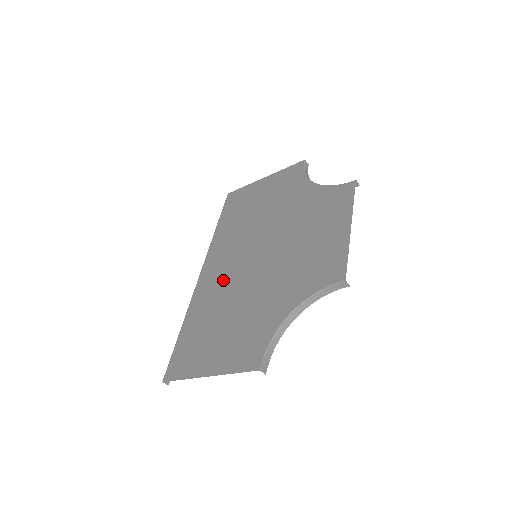
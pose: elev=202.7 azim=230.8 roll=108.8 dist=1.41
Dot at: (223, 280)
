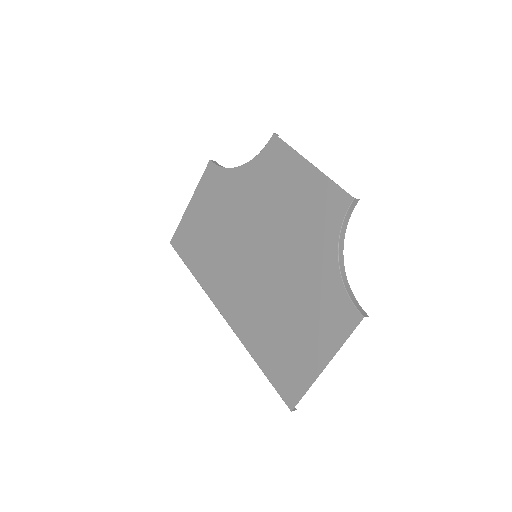
Dot at: (249, 298)
